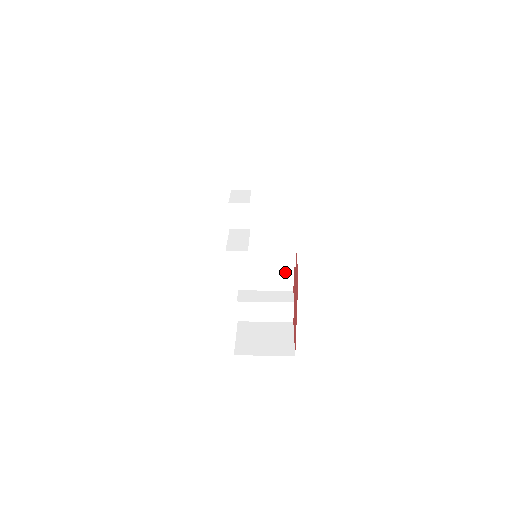
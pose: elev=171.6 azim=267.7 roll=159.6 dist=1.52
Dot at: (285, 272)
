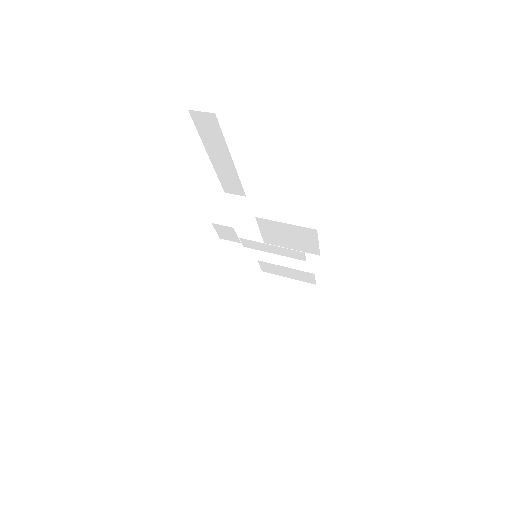
Dot at: (309, 242)
